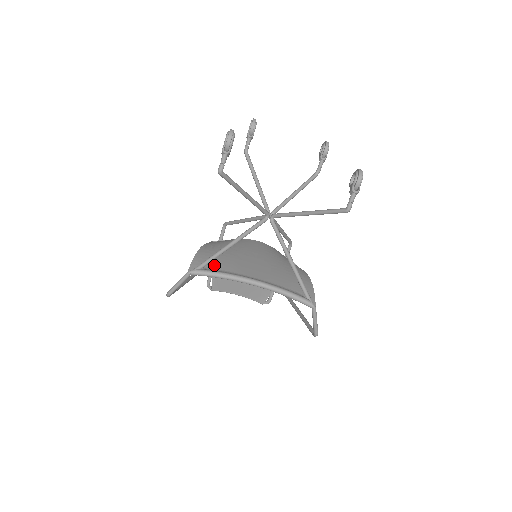
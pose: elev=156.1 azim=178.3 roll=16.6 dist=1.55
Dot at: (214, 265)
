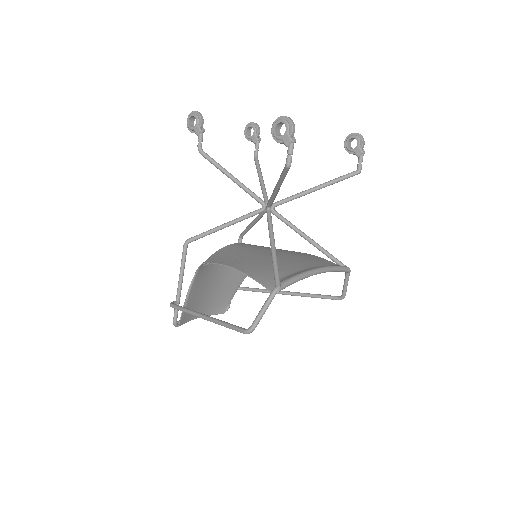
Dot at: occluded
